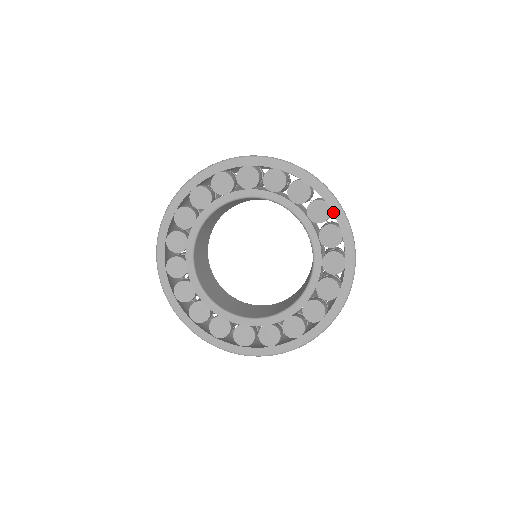
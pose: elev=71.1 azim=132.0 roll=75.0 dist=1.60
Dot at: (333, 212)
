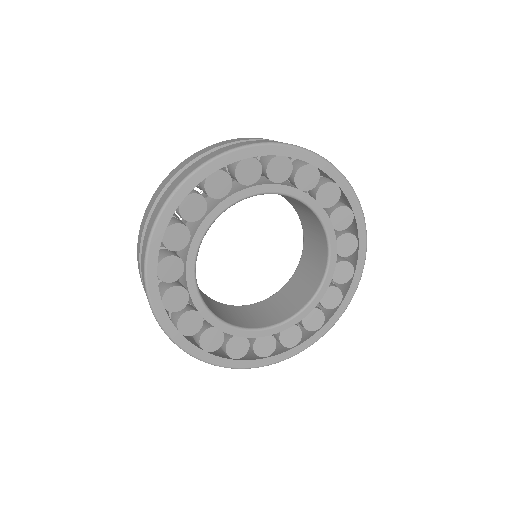
Dot at: (356, 222)
